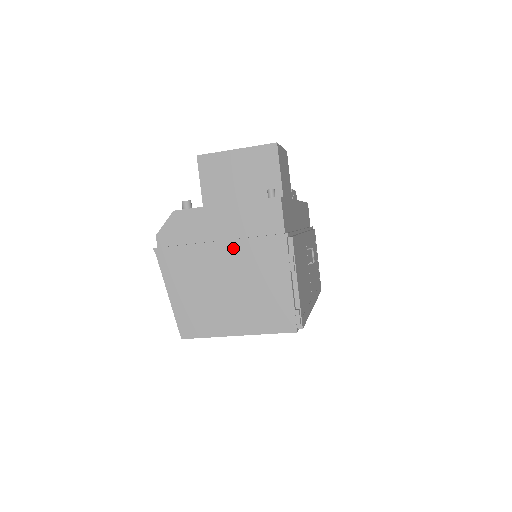
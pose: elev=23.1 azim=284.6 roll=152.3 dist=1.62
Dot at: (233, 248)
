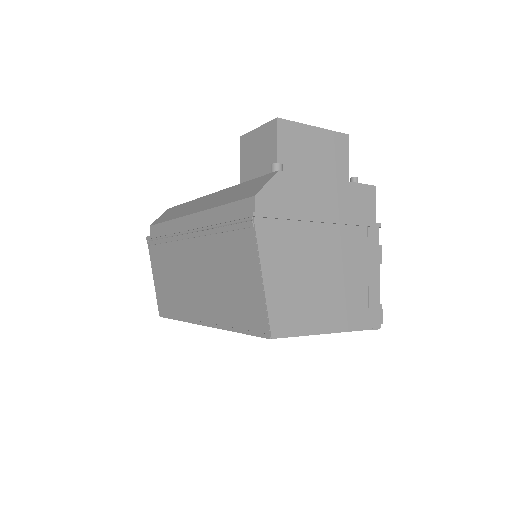
Dot at: (335, 229)
